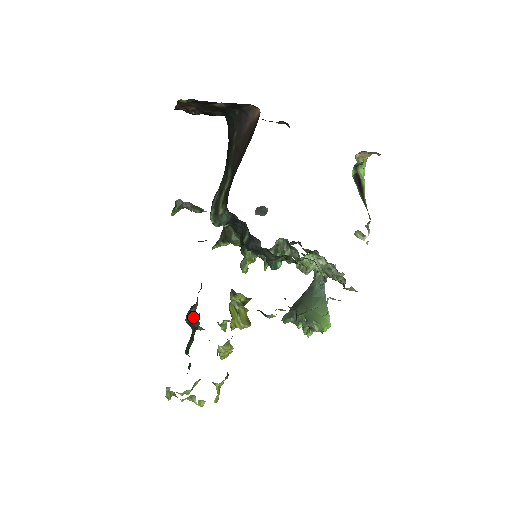
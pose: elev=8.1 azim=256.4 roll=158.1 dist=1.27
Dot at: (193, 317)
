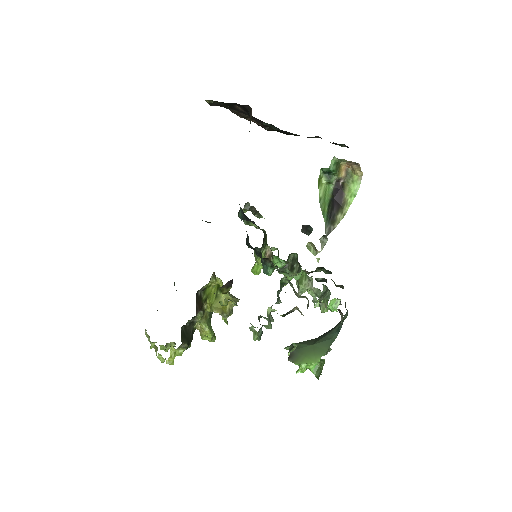
Dot at: occluded
